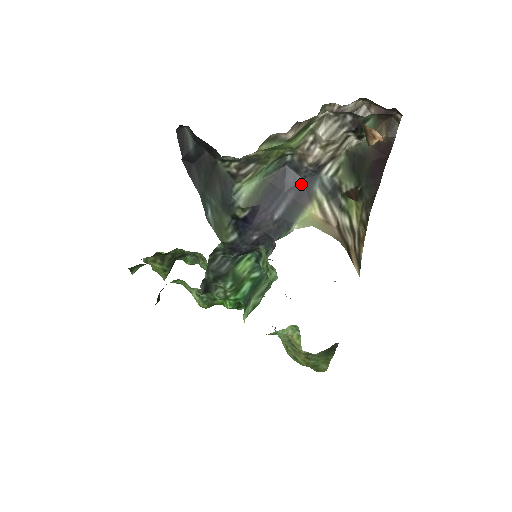
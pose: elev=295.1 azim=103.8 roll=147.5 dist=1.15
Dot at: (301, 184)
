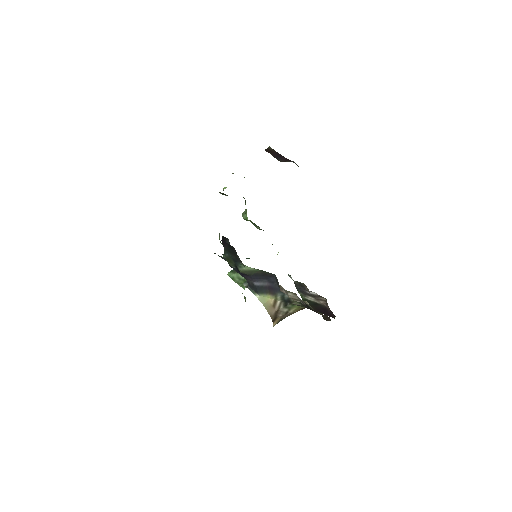
Dot at: (275, 286)
